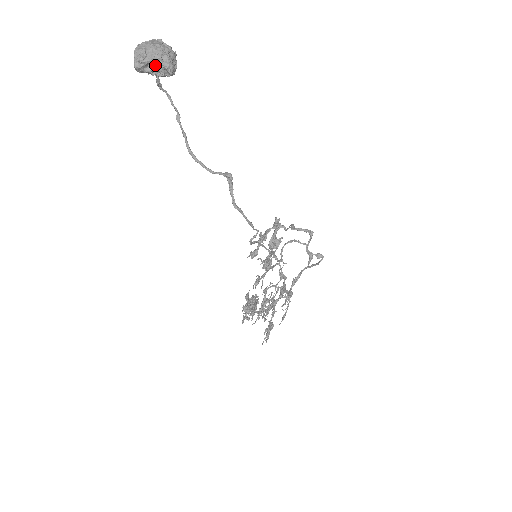
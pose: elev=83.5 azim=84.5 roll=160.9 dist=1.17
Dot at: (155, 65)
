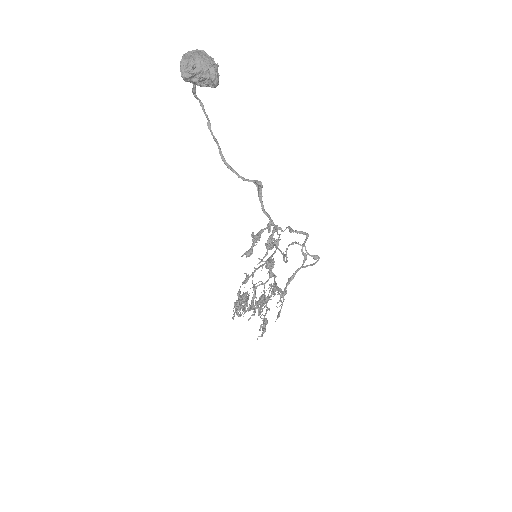
Dot at: (202, 76)
